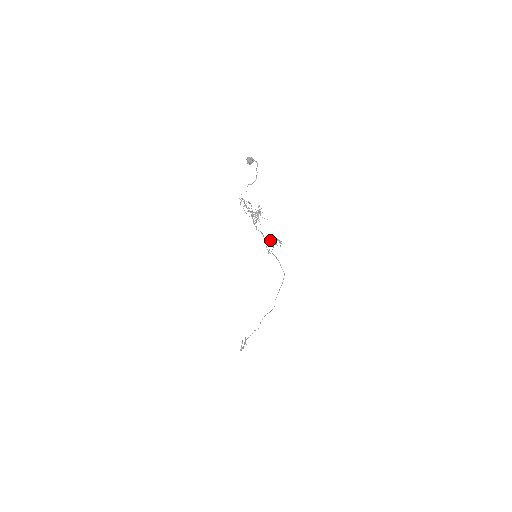
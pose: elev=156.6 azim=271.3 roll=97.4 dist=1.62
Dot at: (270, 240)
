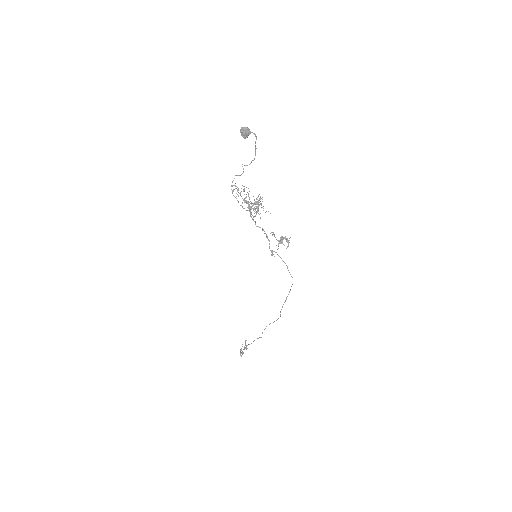
Dot at: occluded
